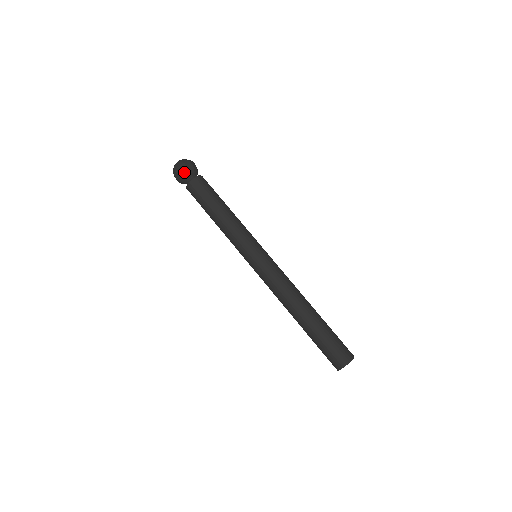
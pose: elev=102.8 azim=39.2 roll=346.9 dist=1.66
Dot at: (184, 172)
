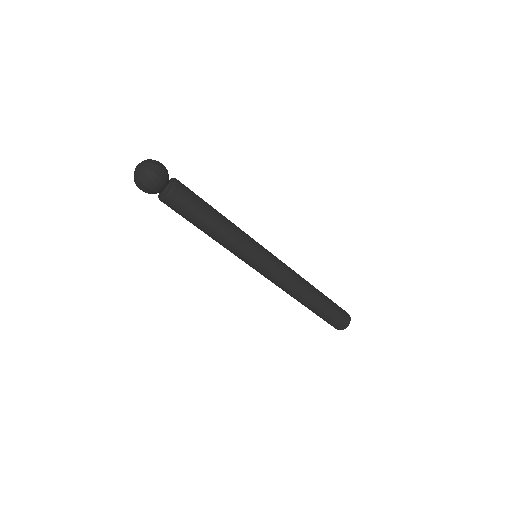
Dot at: (149, 193)
